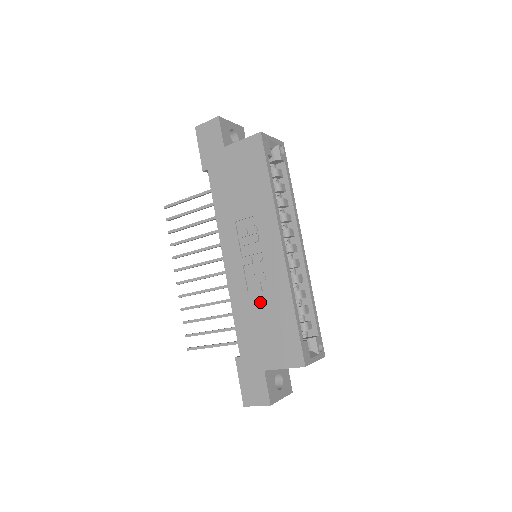
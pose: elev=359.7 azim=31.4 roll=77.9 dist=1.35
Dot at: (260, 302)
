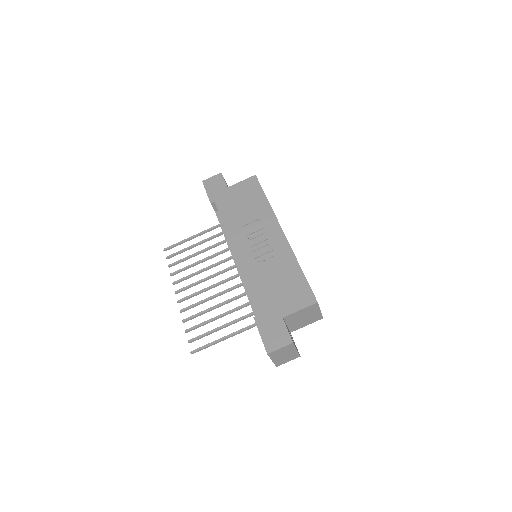
Dot at: (271, 271)
